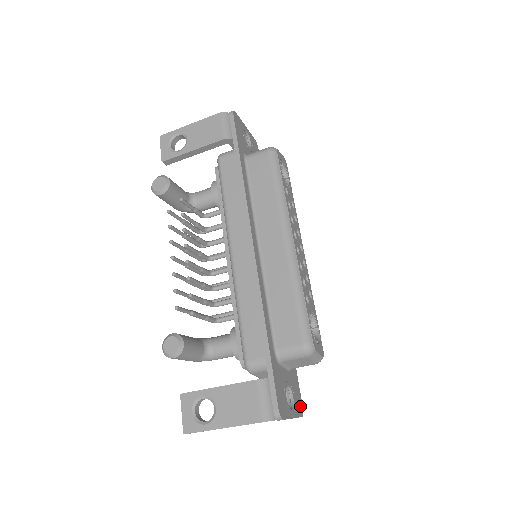
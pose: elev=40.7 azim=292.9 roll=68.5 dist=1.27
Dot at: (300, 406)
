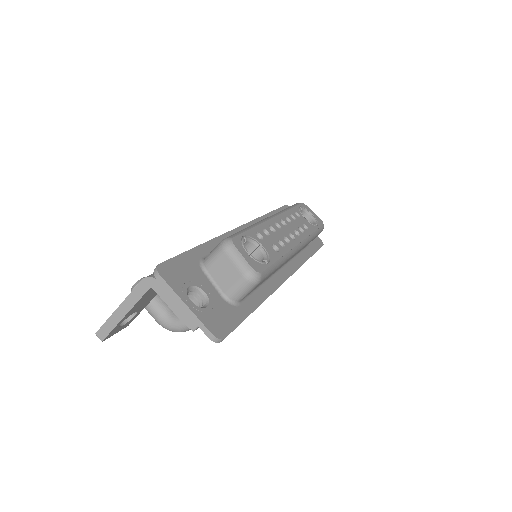
Dot at: (219, 329)
